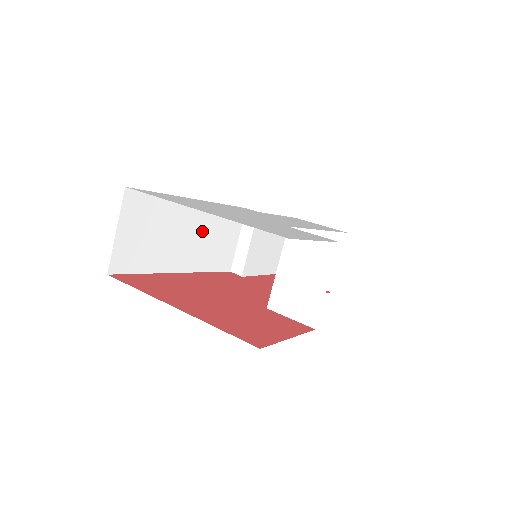
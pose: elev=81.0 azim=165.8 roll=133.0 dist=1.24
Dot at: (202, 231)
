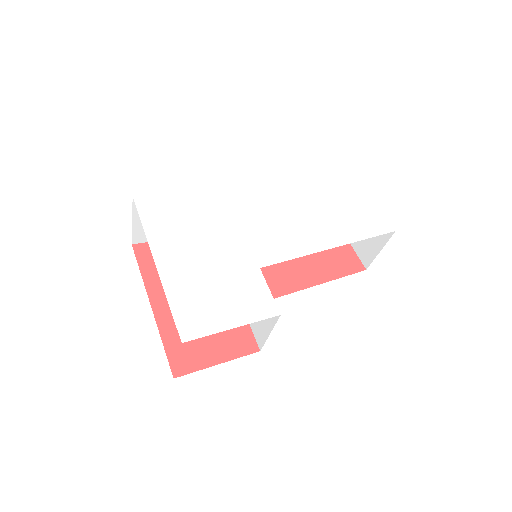
Dot at: occluded
